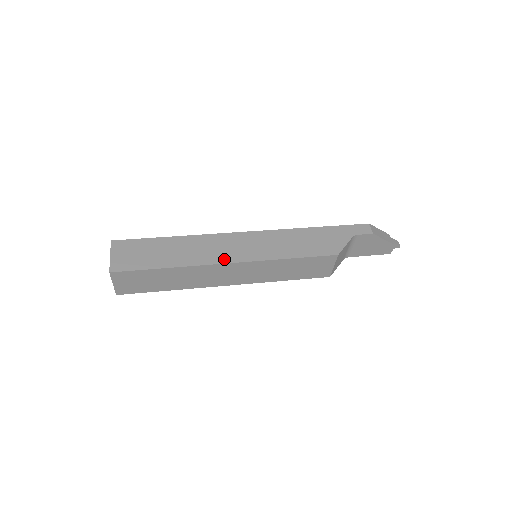
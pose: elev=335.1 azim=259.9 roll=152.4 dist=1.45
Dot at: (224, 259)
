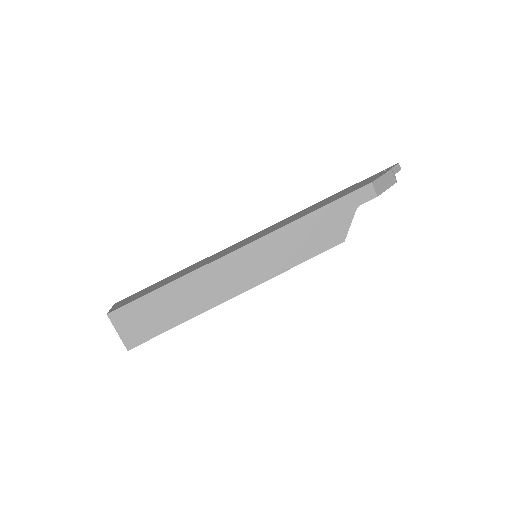
Dot at: (231, 292)
